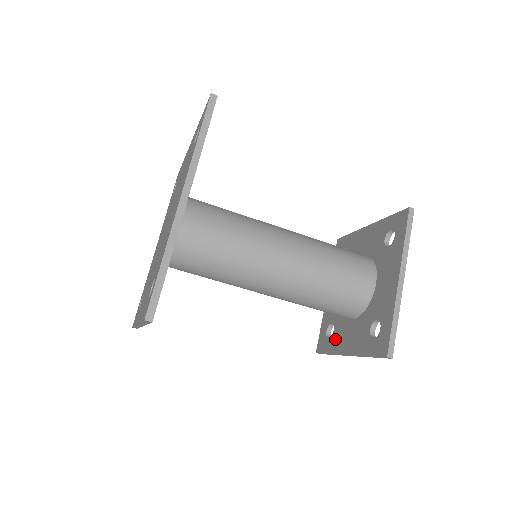
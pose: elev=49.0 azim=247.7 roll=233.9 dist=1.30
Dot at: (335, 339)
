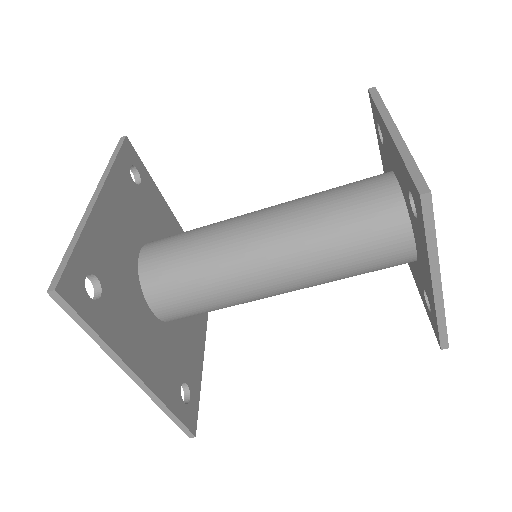
Dot at: occluded
